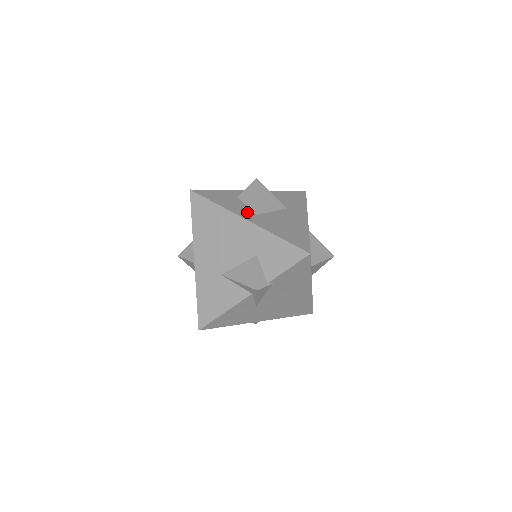
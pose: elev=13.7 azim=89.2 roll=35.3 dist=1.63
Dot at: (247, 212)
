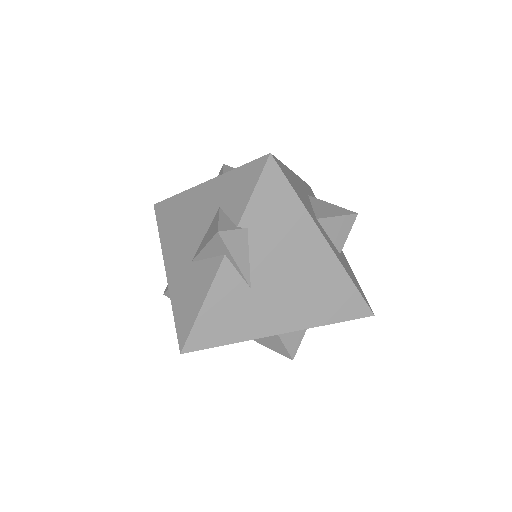
Dot at: occluded
